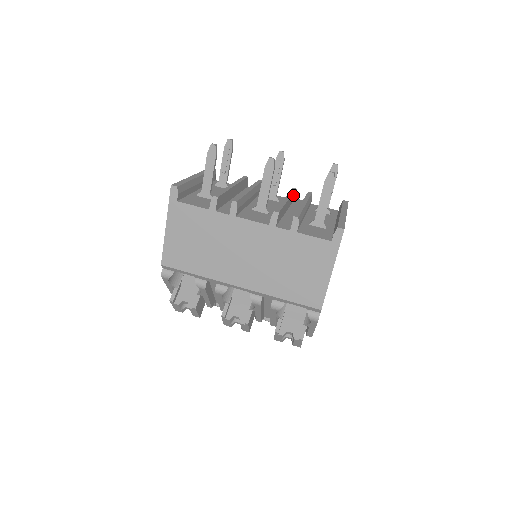
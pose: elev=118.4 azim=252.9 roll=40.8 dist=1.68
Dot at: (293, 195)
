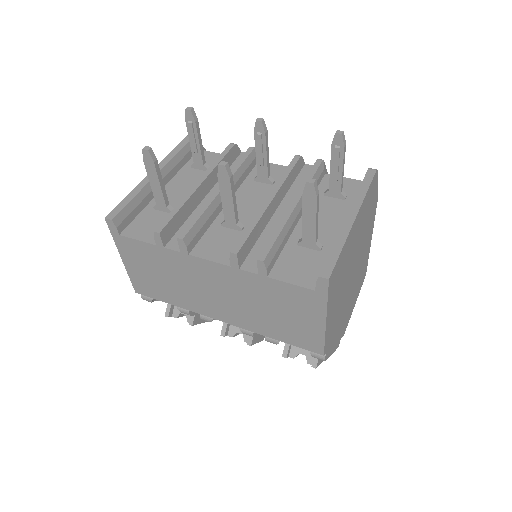
Dot at: (291, 173)
